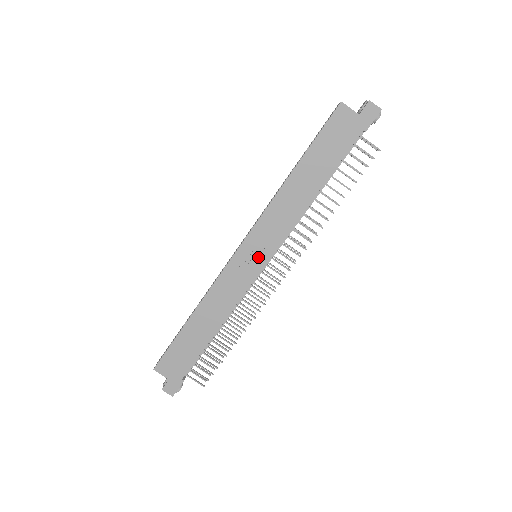
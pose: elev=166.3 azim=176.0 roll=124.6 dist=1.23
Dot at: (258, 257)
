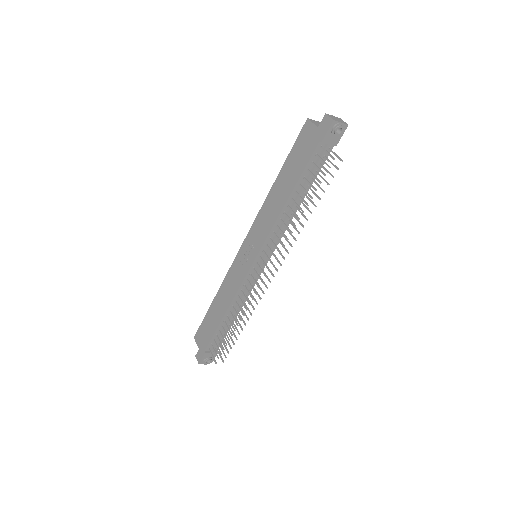
Dot at: (250, 255)
